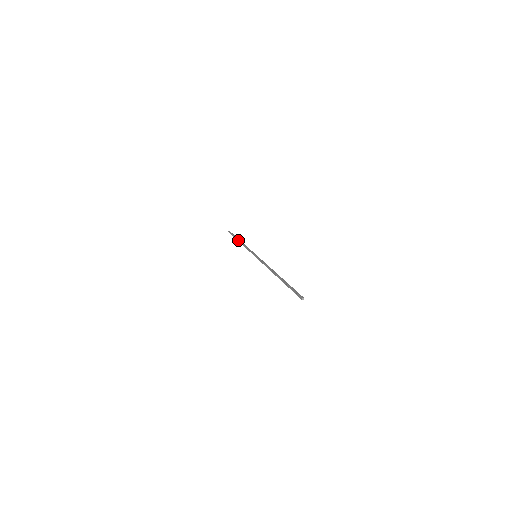
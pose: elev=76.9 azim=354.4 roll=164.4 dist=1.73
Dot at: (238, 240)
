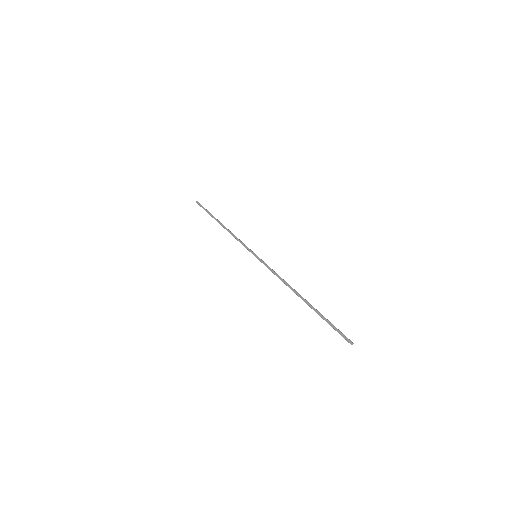
Dot at: occluded
